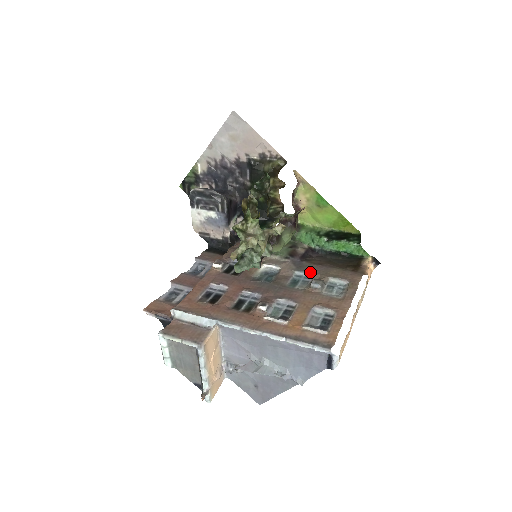
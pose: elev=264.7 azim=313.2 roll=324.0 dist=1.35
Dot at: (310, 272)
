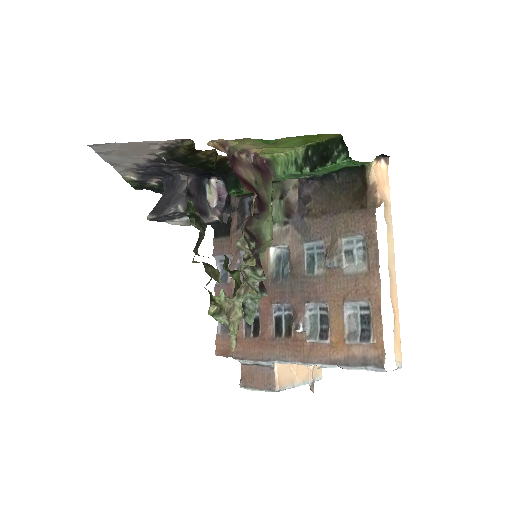
Dot at: (318, 239)
